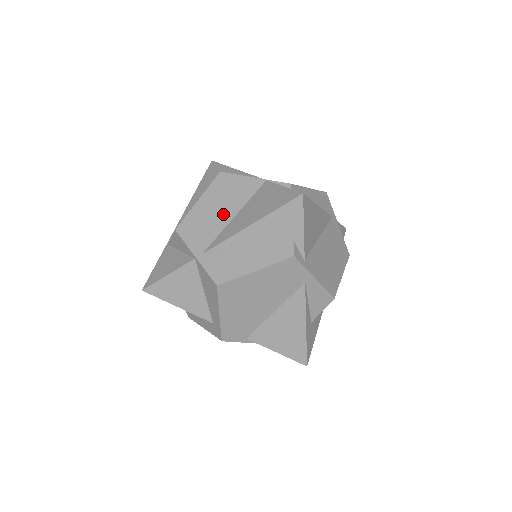
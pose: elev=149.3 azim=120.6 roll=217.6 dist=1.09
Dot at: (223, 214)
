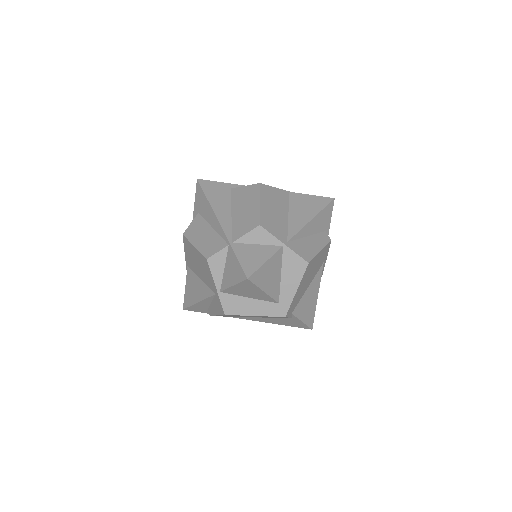
Dot at: (281, 214)
